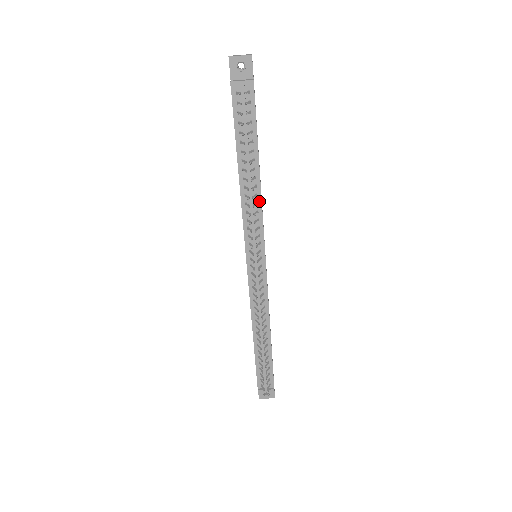
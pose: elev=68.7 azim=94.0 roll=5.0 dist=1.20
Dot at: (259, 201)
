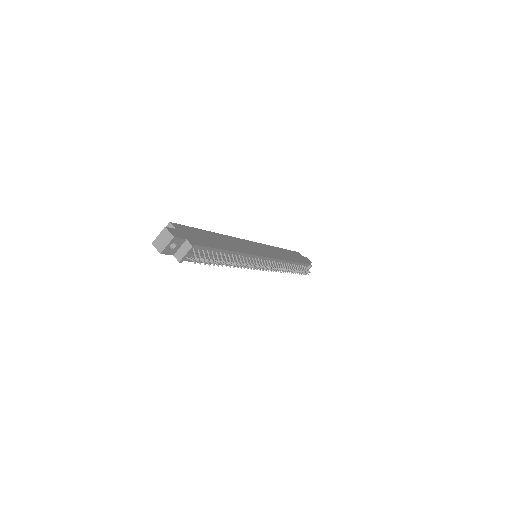
Dot at: (243, 255)
